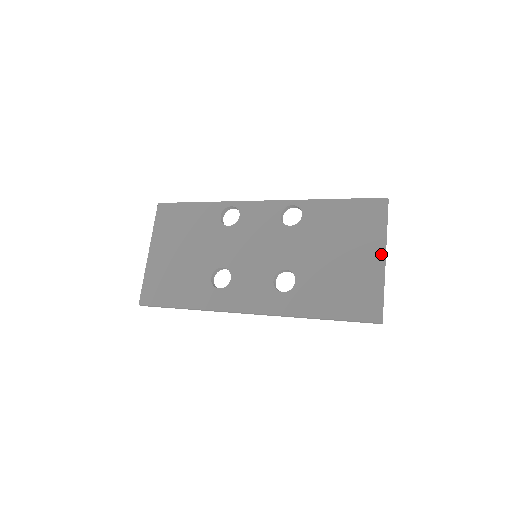
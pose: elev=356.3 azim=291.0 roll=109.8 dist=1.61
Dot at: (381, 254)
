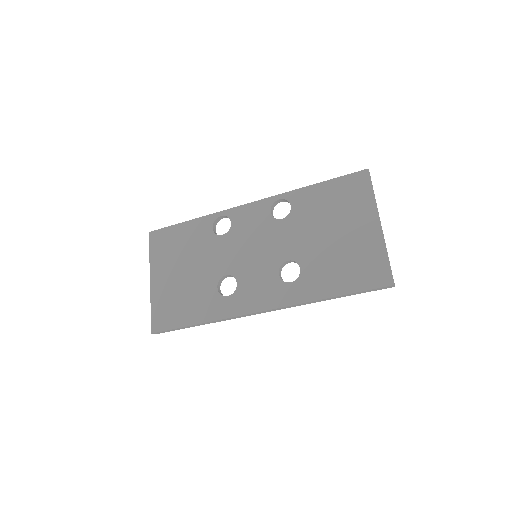
Dot at: (376, 221)
